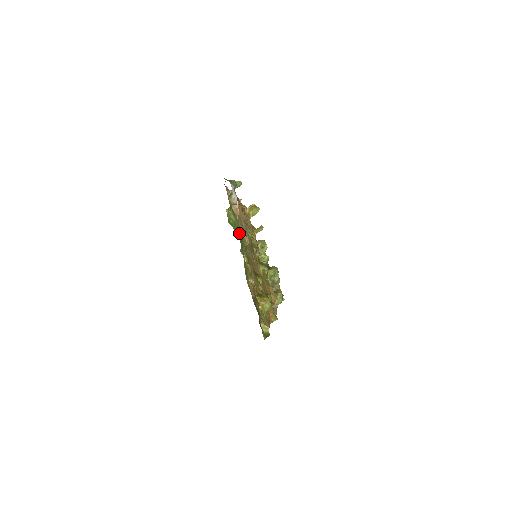
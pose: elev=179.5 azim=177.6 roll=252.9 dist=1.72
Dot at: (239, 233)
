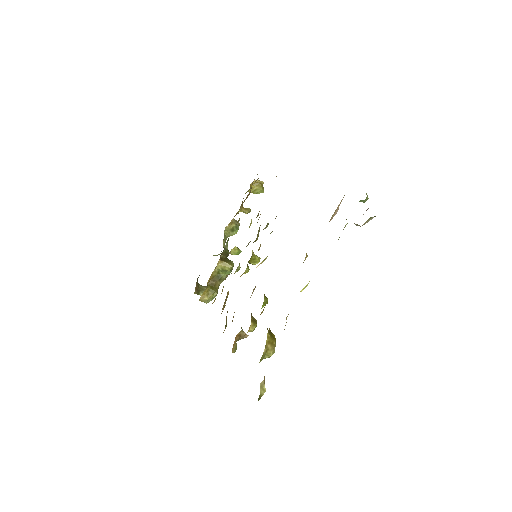
Dot at: occluded
